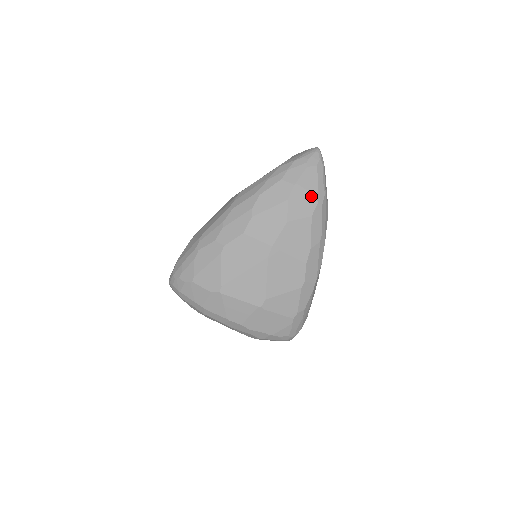
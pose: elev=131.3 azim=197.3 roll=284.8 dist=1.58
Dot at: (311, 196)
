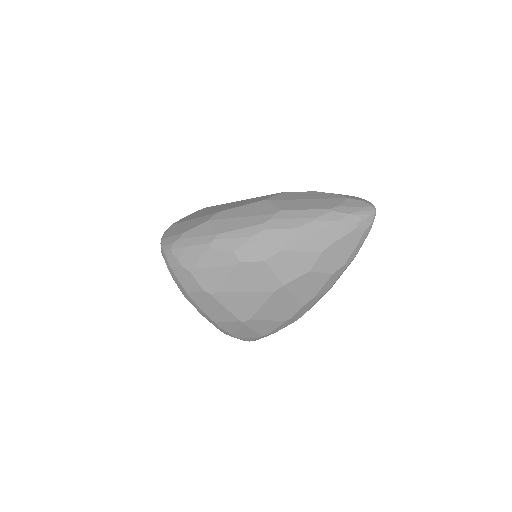
Dot at: (343, 256)
